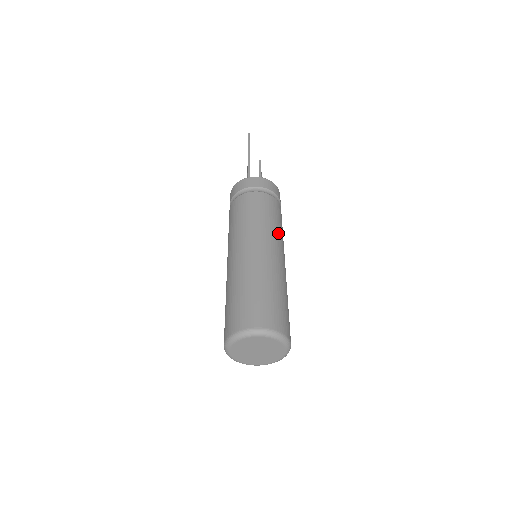
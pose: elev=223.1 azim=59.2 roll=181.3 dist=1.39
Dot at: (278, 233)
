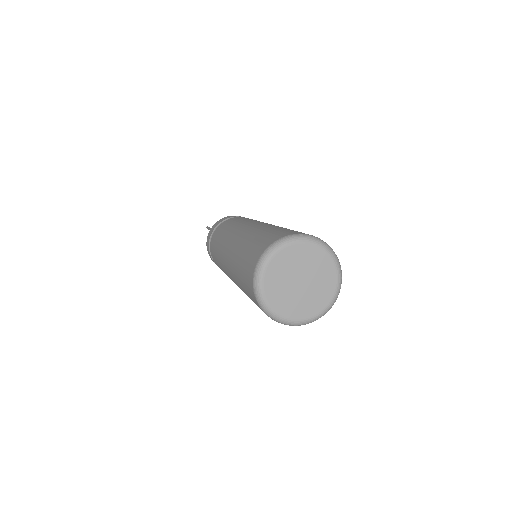
Dot at: occluded
